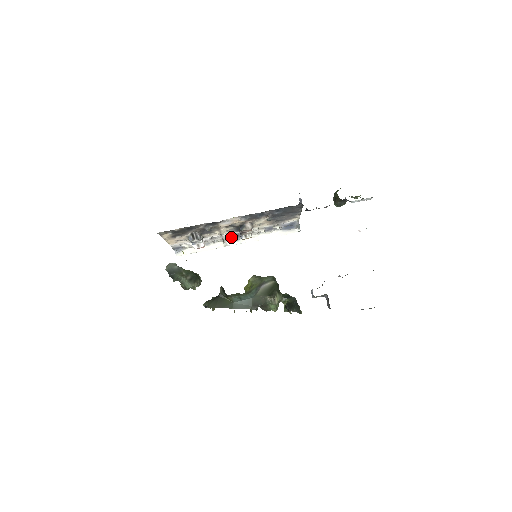
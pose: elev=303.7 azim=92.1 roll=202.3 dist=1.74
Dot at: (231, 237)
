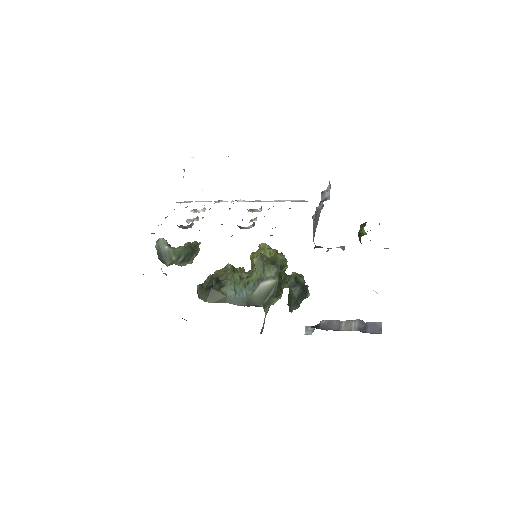
Dot at: occluded
